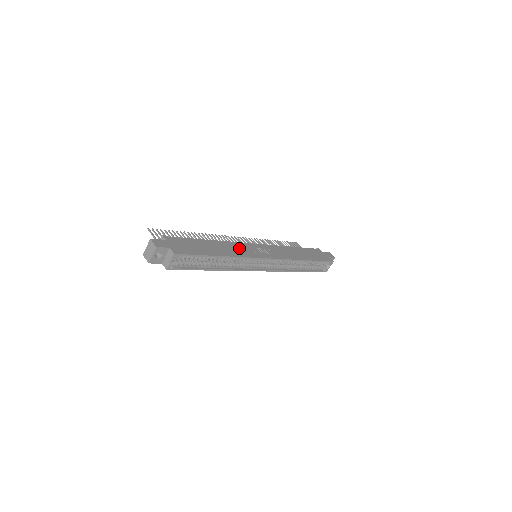
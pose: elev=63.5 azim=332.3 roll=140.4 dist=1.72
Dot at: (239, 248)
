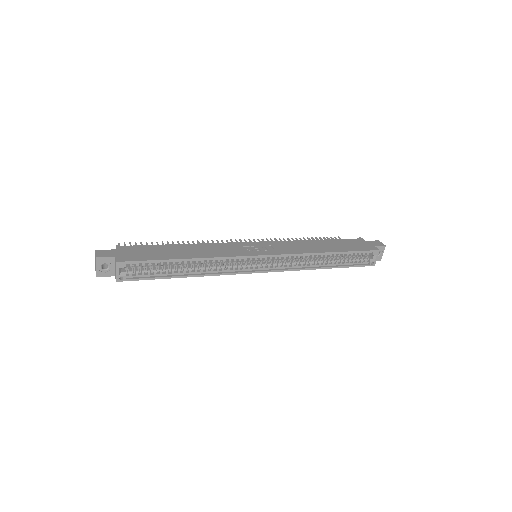
Dot at: (223, 248)
